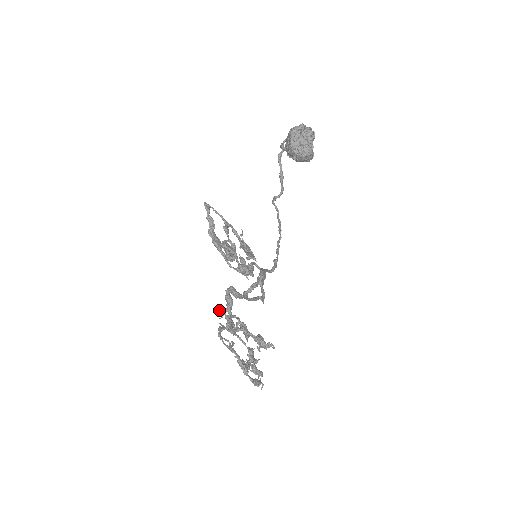
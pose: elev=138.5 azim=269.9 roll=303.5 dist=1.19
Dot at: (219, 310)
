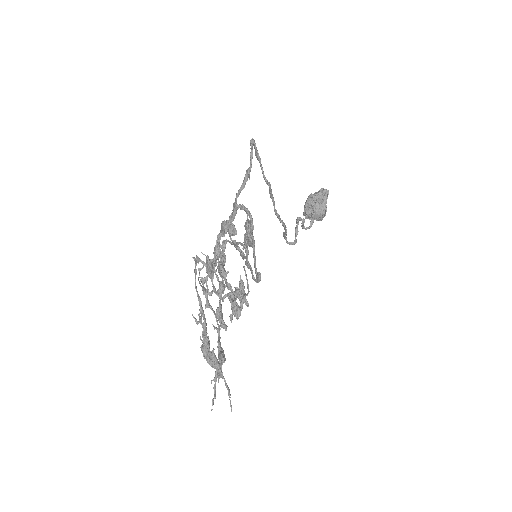
Dot at: (202, 286)
